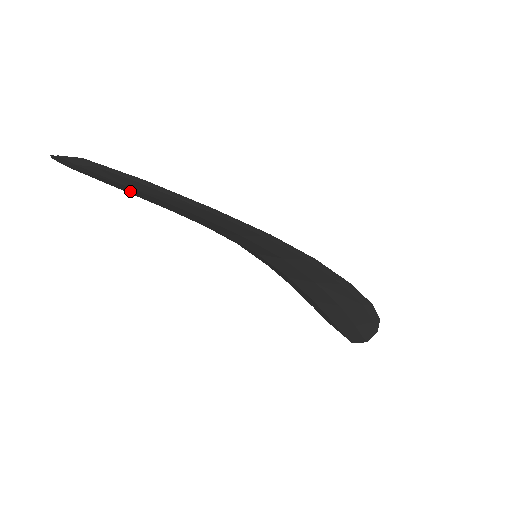
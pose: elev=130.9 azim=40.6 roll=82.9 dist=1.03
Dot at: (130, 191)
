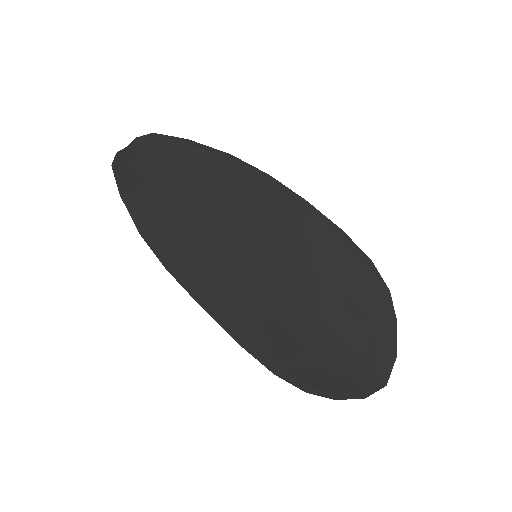
Dot at: (155, 180)
